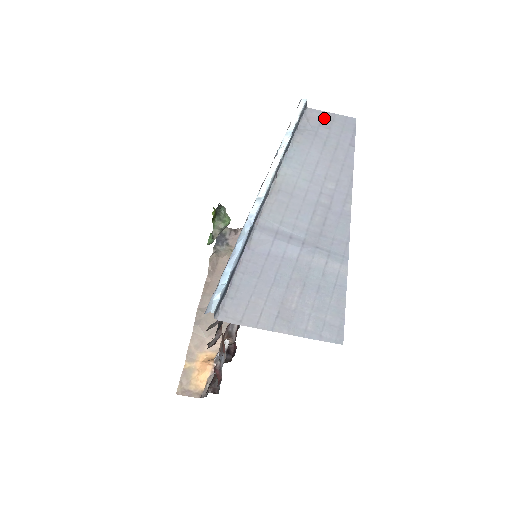
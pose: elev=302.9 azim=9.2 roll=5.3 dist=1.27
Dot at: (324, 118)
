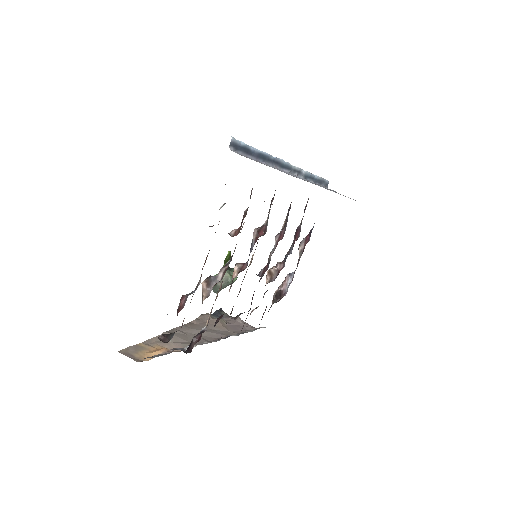
Dot at: (338, 193)
